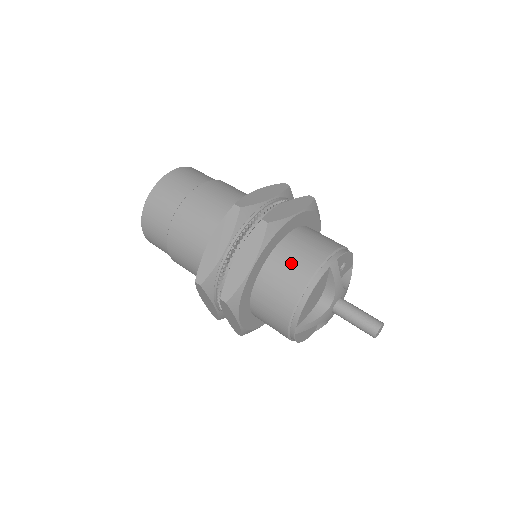
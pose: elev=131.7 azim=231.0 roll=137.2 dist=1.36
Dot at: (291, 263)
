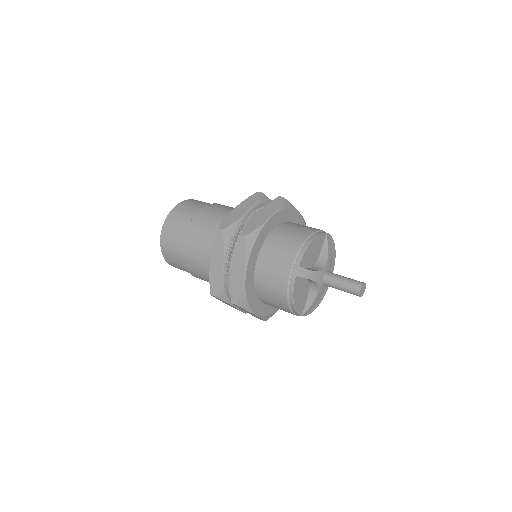
Dot at: (297, 227)
